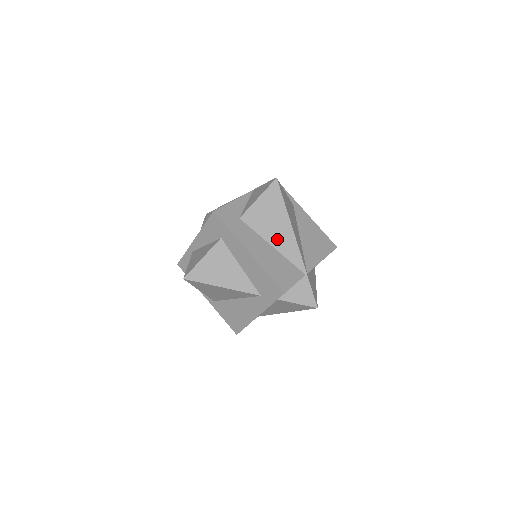
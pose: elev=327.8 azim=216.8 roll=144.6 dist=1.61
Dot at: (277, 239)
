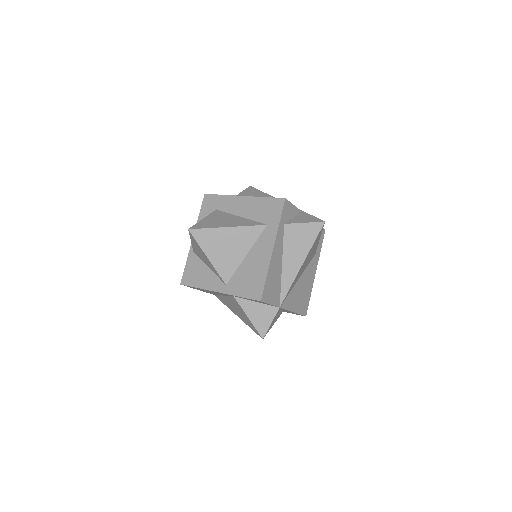
Dot at: occluded
